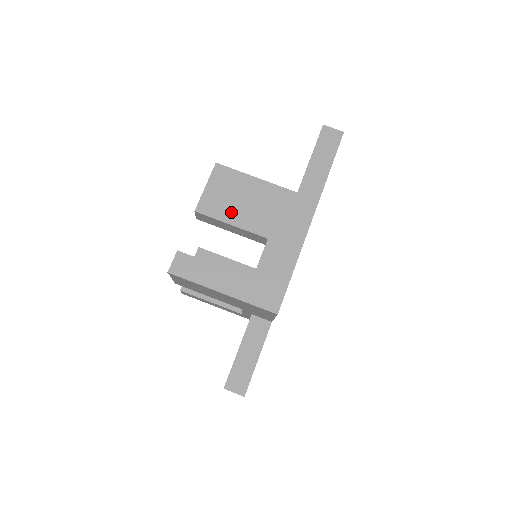
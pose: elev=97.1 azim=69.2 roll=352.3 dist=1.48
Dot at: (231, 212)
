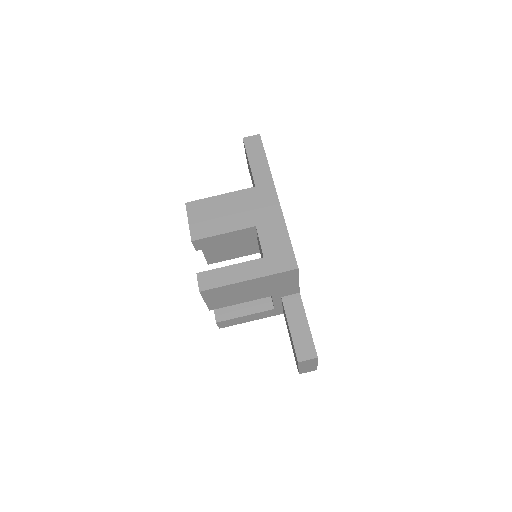
Dot at: (218, 226)
